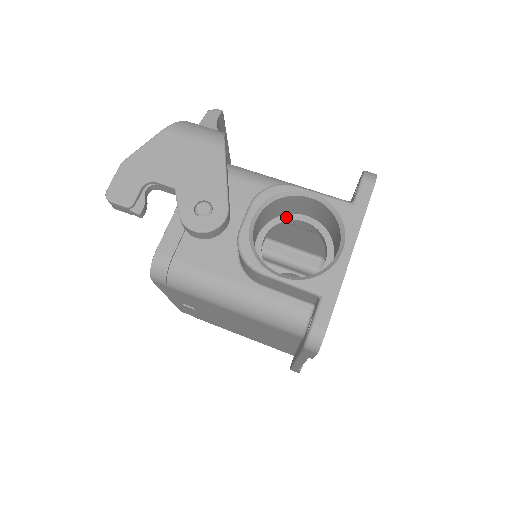
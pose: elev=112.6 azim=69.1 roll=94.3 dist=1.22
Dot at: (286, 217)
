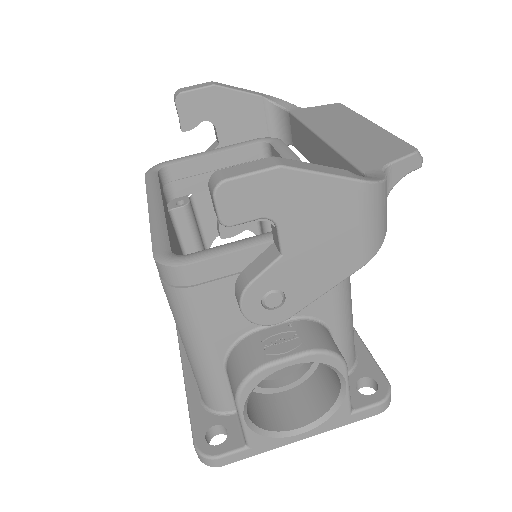
Dot at: occluded
